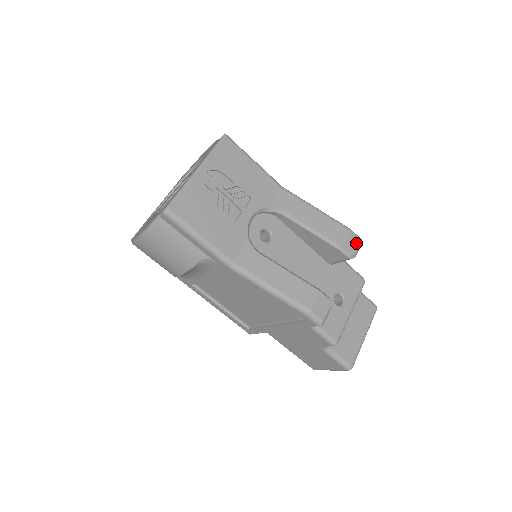
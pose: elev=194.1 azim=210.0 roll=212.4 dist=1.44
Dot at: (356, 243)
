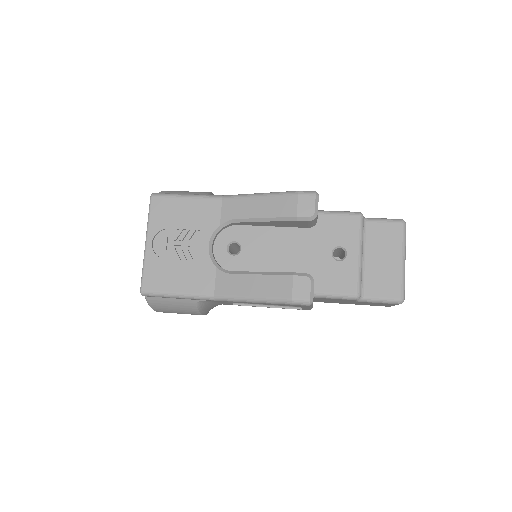
Dot at: (310, 201)
